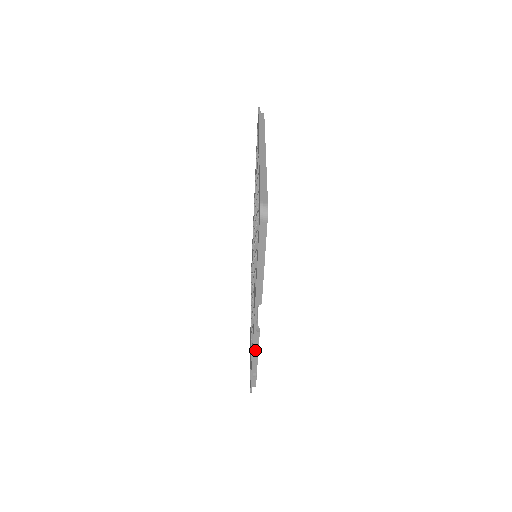
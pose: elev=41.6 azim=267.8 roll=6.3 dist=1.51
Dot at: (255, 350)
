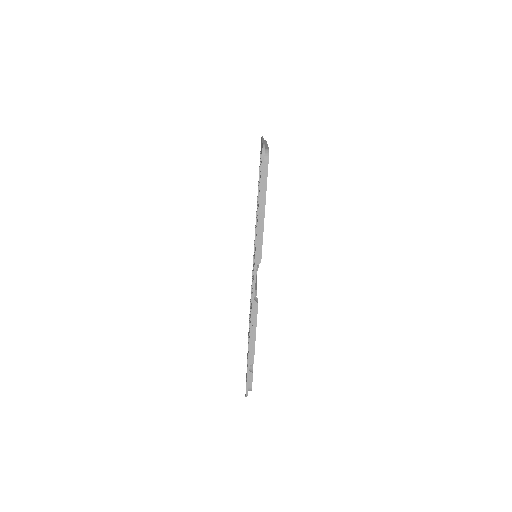
Dot at: (253, 329)
